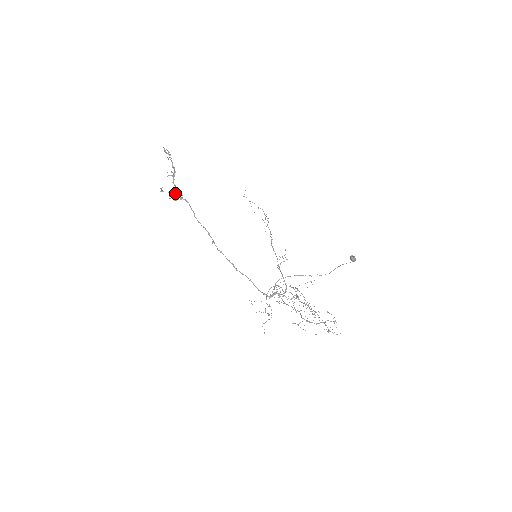
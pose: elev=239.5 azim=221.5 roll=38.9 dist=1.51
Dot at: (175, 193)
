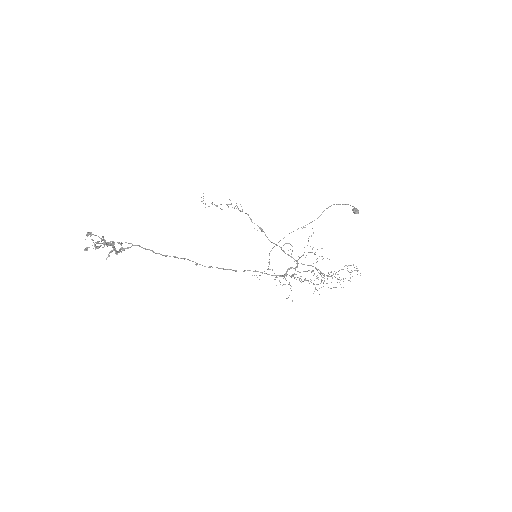
Dot at: occluded
